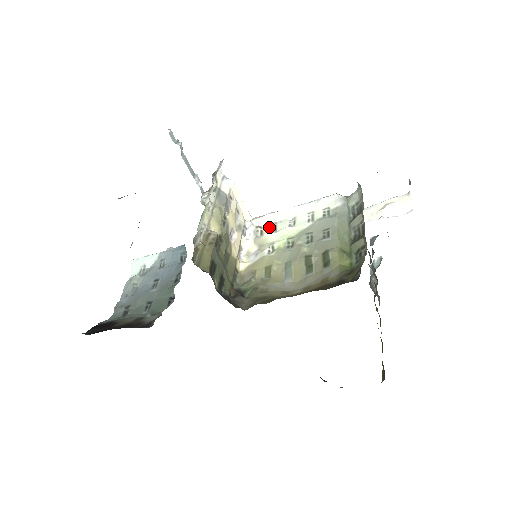
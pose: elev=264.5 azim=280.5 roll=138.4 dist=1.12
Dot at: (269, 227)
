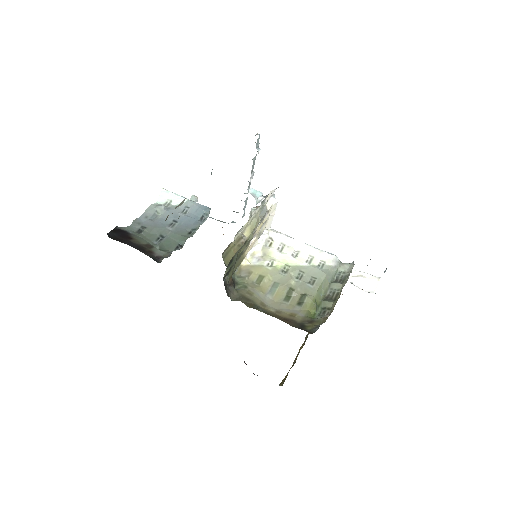
Dot at: (278, 245)
